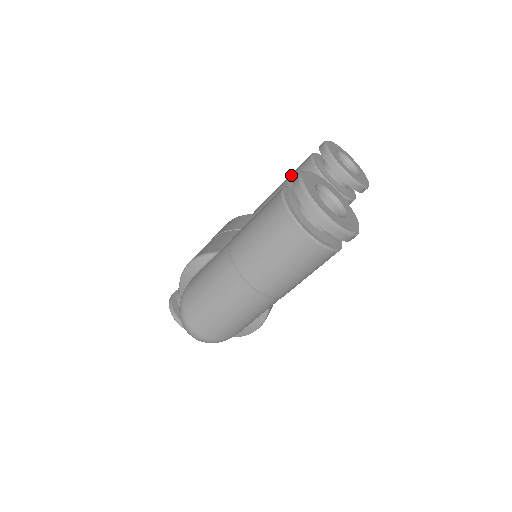
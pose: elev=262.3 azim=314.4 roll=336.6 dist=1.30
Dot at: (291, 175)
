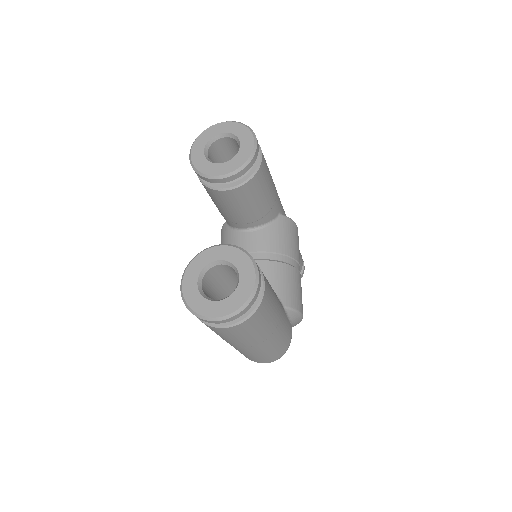
Dot at: occluded
